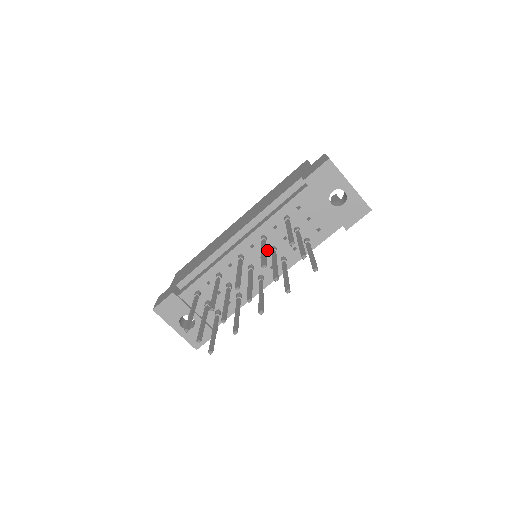
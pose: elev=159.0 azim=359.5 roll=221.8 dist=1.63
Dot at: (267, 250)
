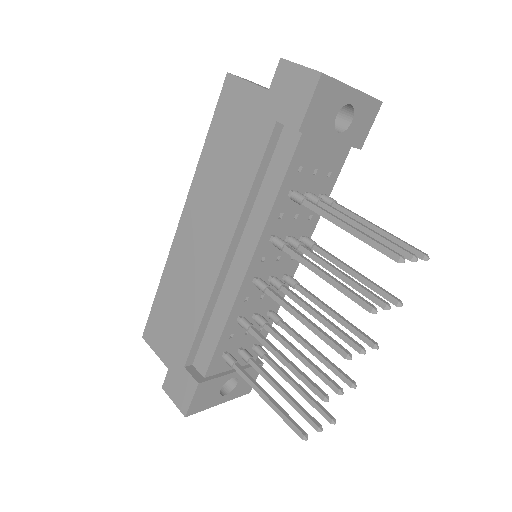
Dot at: occluded
